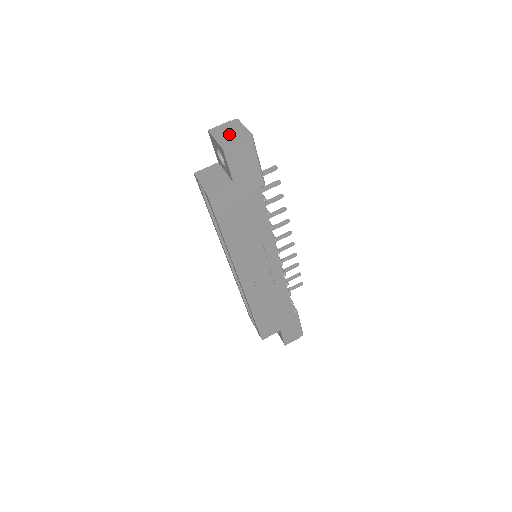
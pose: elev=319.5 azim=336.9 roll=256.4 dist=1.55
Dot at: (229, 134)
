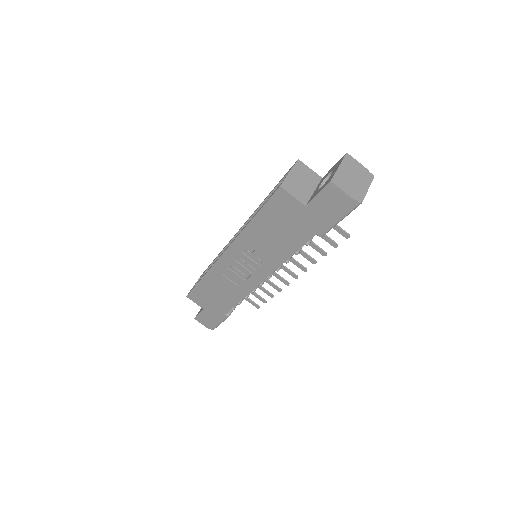
Dot at: (352, 178)
